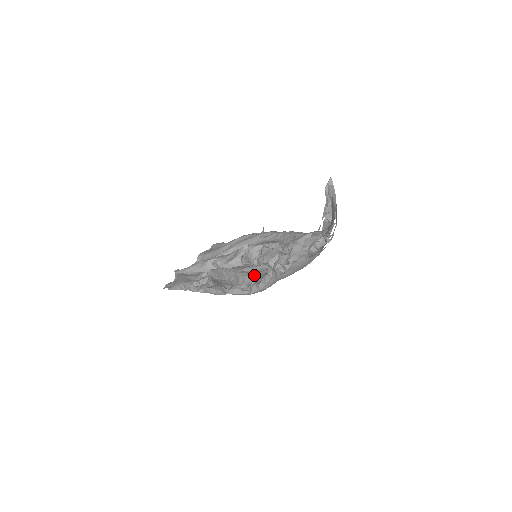
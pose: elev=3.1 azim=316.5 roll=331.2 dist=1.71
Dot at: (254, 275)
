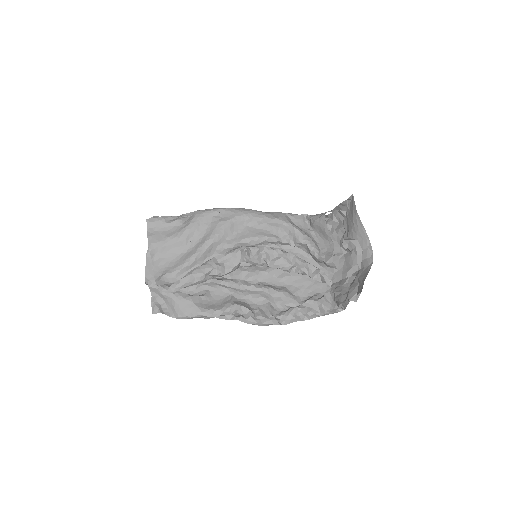
Dot at: (288, 292)
